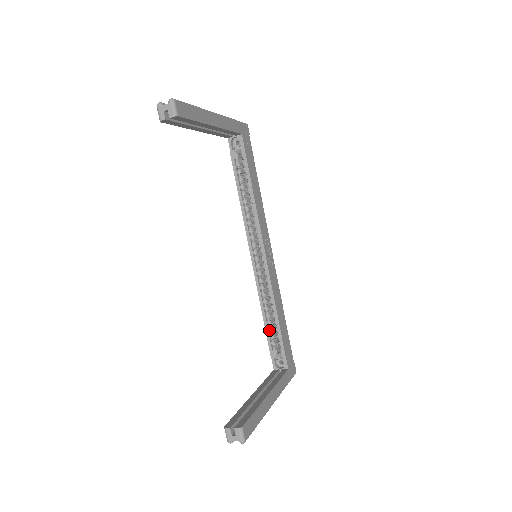
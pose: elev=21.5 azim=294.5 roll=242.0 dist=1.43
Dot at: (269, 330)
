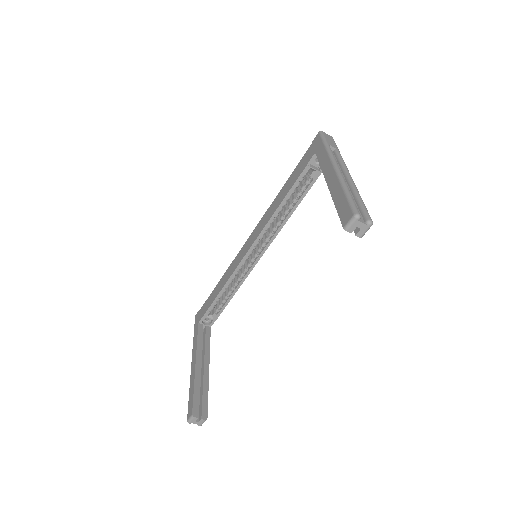
Dot at: (217, 300)
